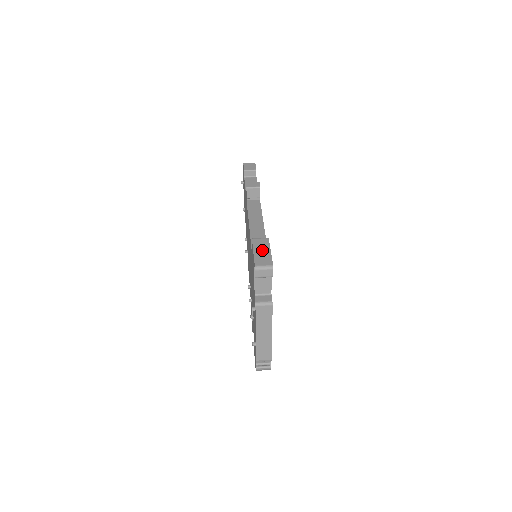
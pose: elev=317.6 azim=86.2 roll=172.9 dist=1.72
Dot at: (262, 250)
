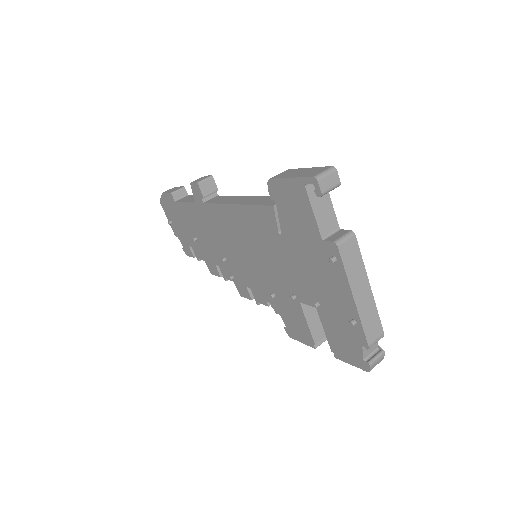
Dot at: (298, 172)
